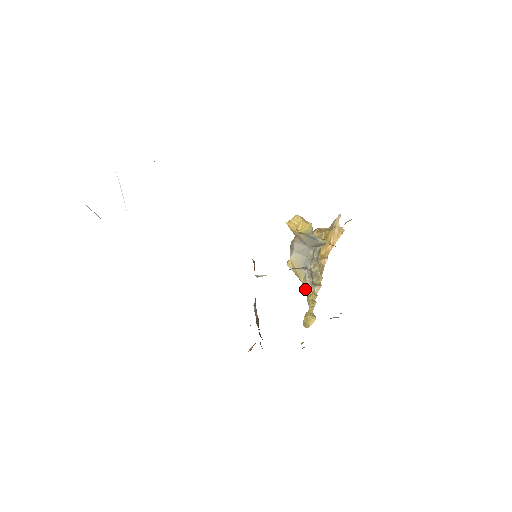
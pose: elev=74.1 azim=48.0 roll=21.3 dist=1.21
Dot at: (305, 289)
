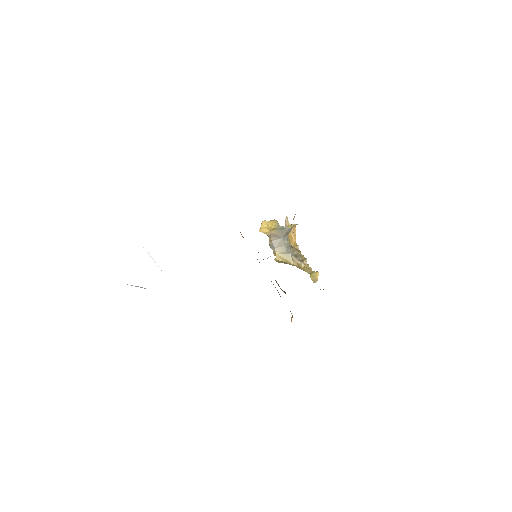
Dot at: (298, 266)
